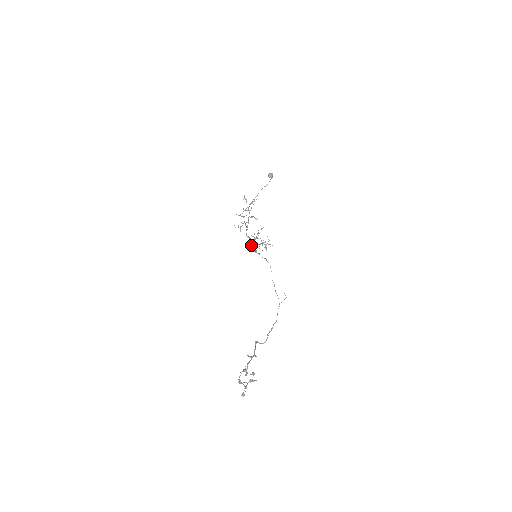
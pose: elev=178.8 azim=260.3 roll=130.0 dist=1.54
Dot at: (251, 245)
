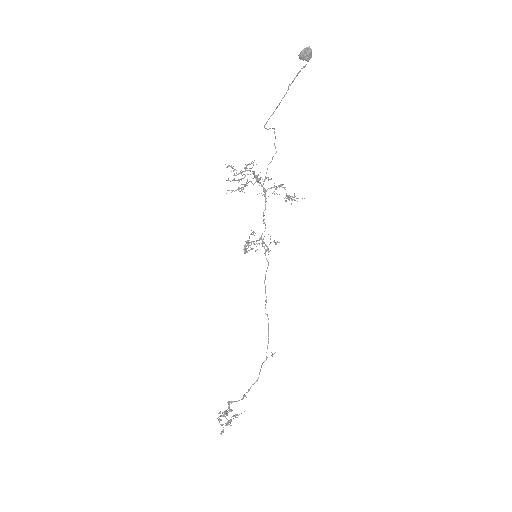
Dot at: occluded
